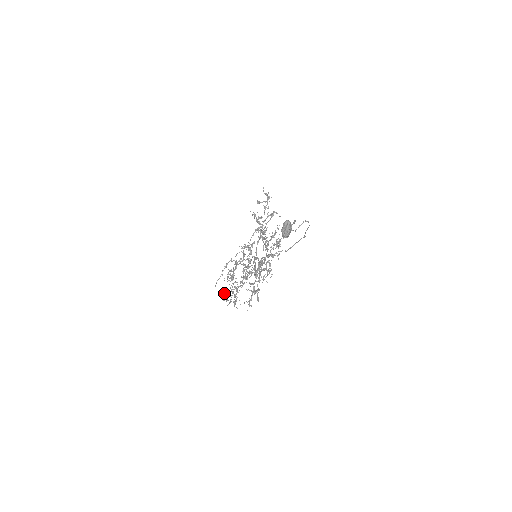
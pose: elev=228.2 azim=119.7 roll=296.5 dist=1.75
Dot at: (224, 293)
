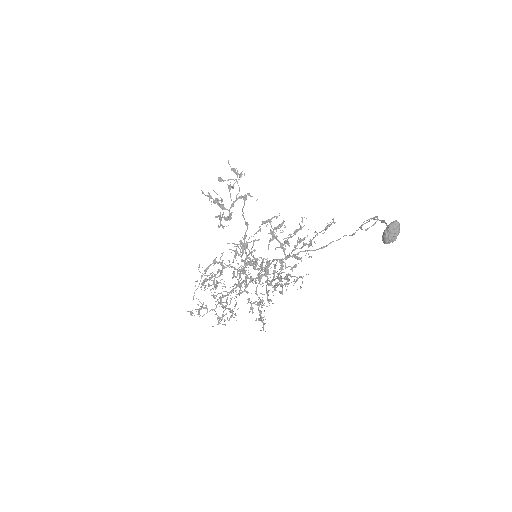
Dot at: (200, 306)
